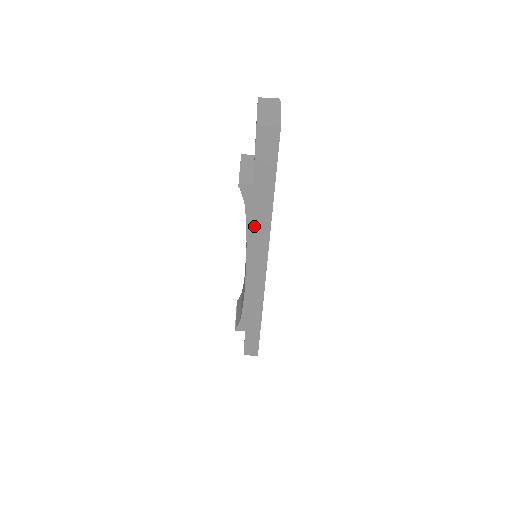
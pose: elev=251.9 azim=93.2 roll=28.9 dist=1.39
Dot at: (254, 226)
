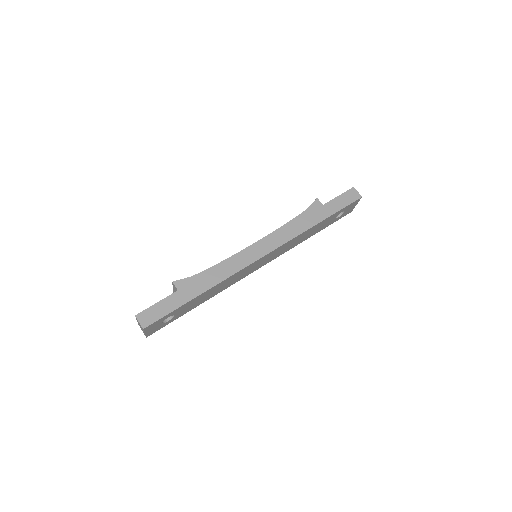
Dot at: (296, 223)
